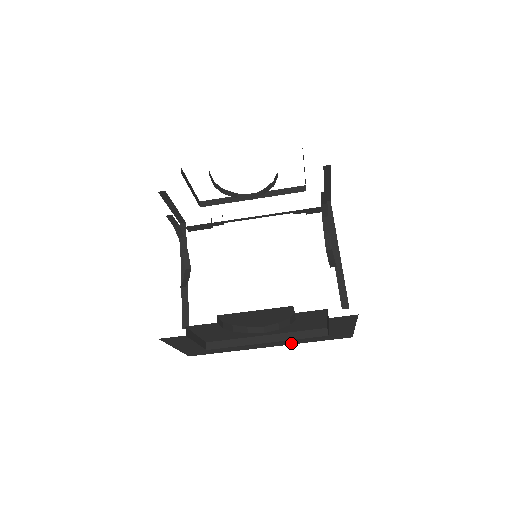
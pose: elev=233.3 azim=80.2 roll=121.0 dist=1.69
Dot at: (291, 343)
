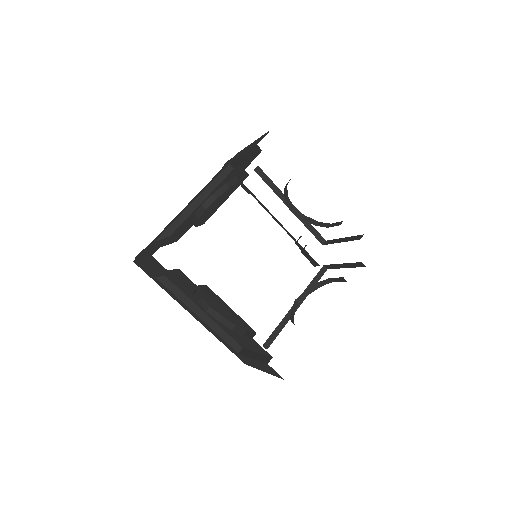
Dot at: (209, 329)
